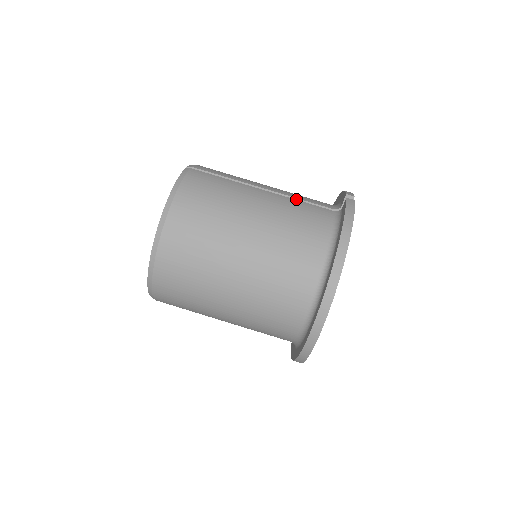
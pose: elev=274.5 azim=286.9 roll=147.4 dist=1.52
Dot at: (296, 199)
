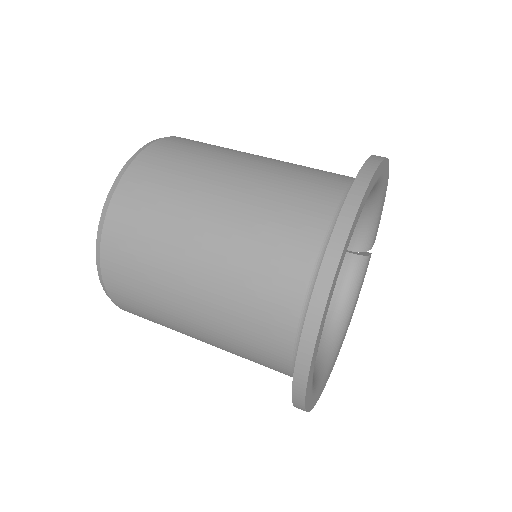
Dot at: occluded
